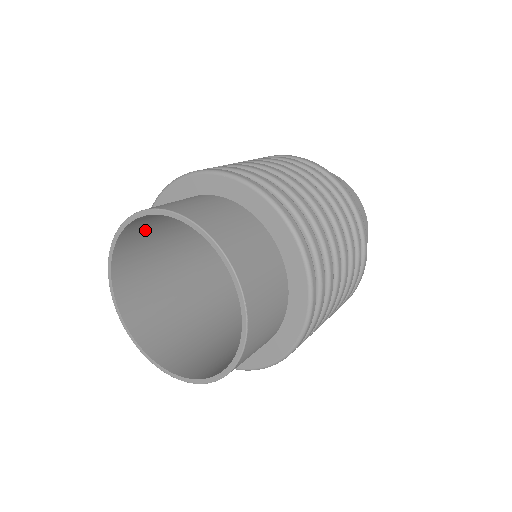
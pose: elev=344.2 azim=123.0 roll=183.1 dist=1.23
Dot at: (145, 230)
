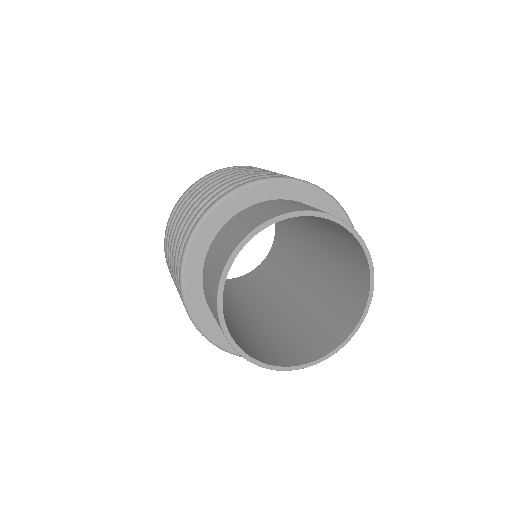
Dot at: occluded
